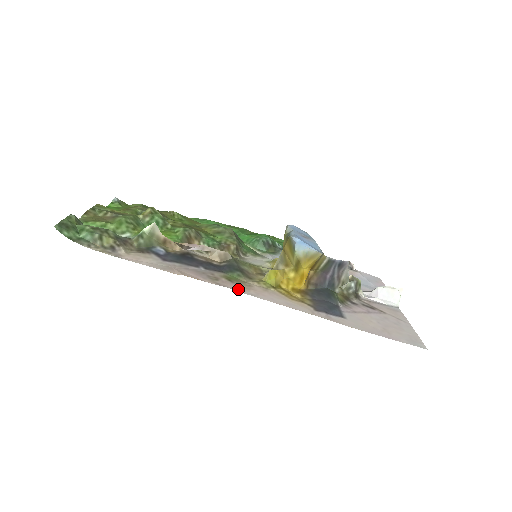
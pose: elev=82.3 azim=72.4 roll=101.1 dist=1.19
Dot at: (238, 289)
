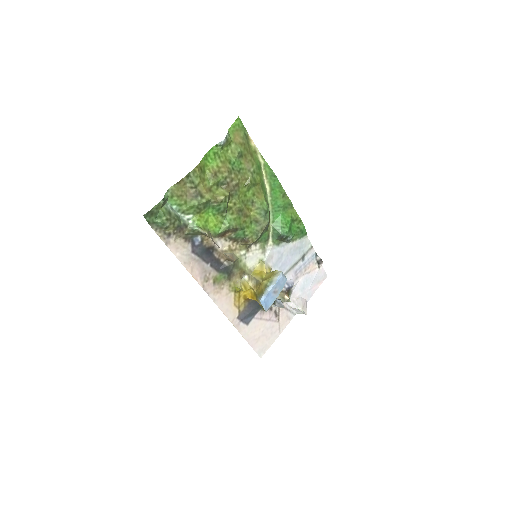
Dot at: (211, 293)
